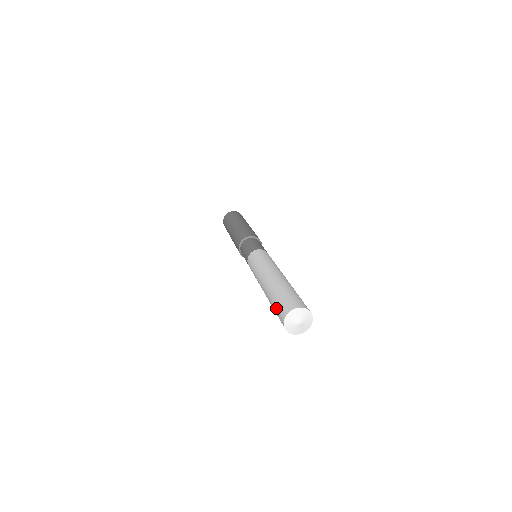
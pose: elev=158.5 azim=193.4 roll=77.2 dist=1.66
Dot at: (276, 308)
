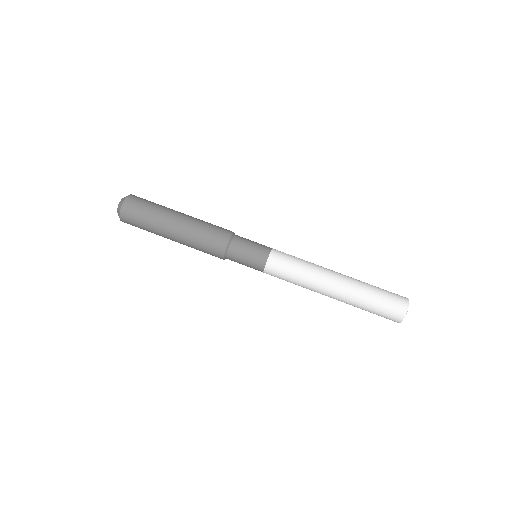
Dot at: (378, 315)
